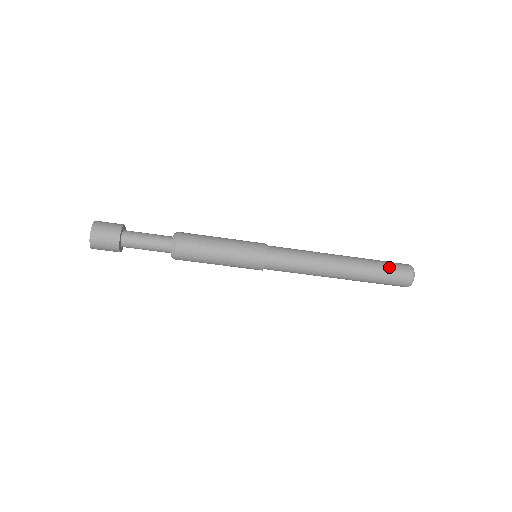
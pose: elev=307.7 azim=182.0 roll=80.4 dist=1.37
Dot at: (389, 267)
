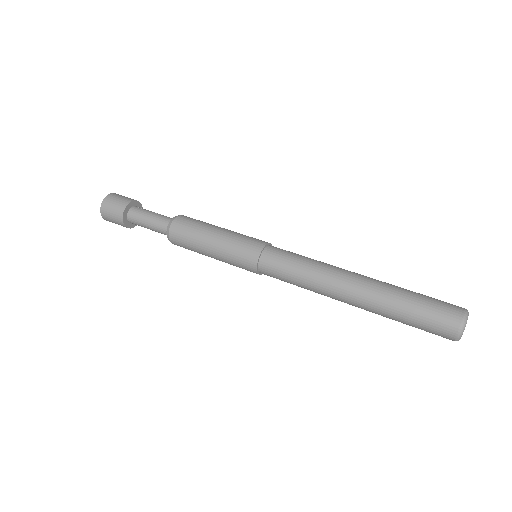
Dot at: (420, 317)
